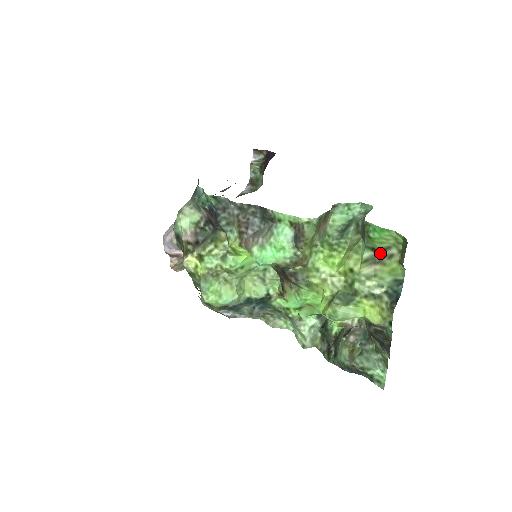
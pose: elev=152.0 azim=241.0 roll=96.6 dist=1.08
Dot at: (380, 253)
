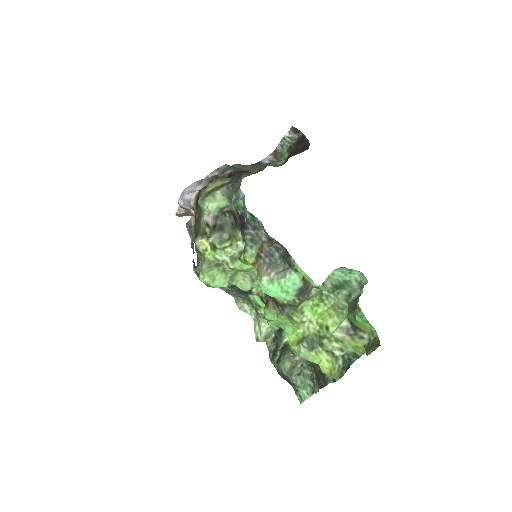
Dot at: (355, 329)
